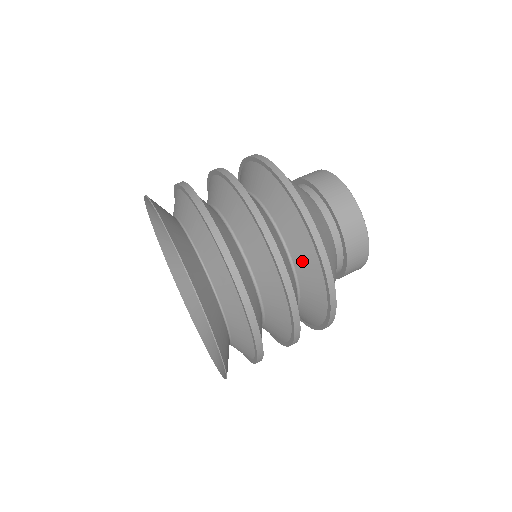
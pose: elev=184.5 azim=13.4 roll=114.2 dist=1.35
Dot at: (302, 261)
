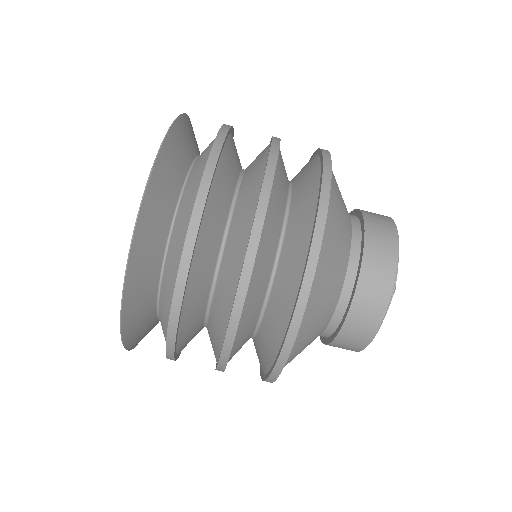
Dot at: (292, 242)
